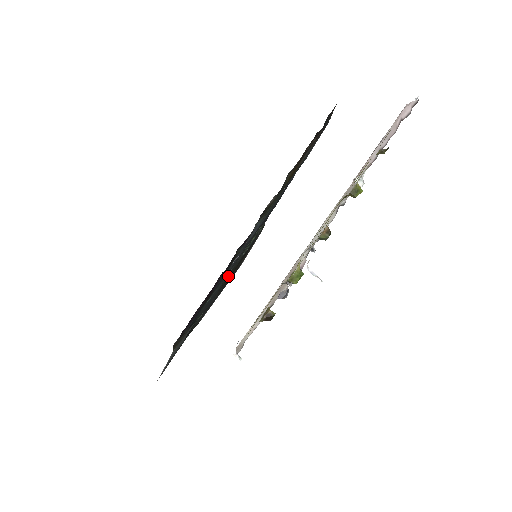
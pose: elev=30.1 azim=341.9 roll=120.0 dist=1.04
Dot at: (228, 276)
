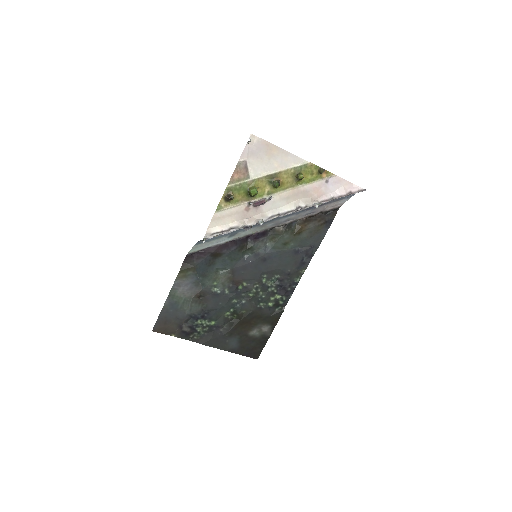
Dot at: (240, 314)
